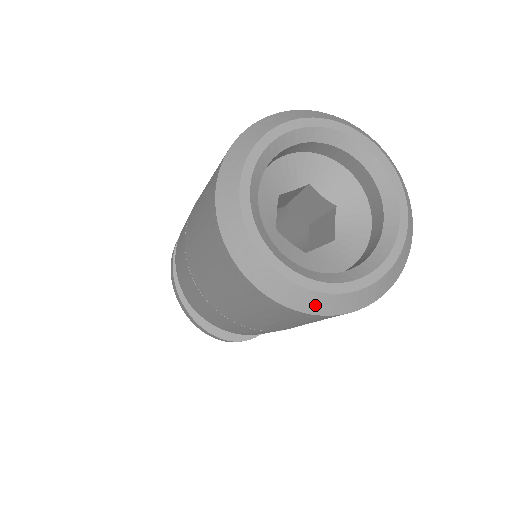
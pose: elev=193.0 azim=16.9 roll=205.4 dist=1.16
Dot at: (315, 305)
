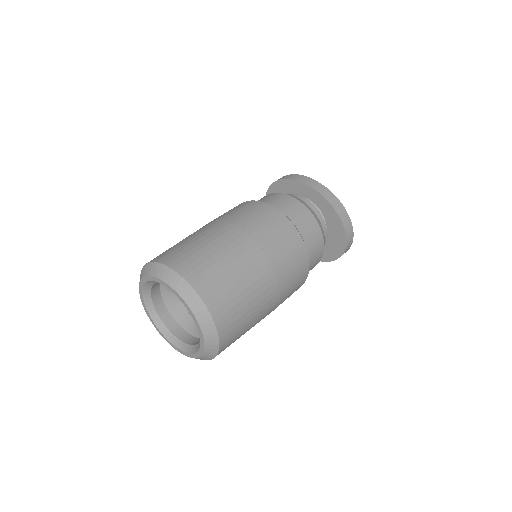
Dot at: (201, 359)
